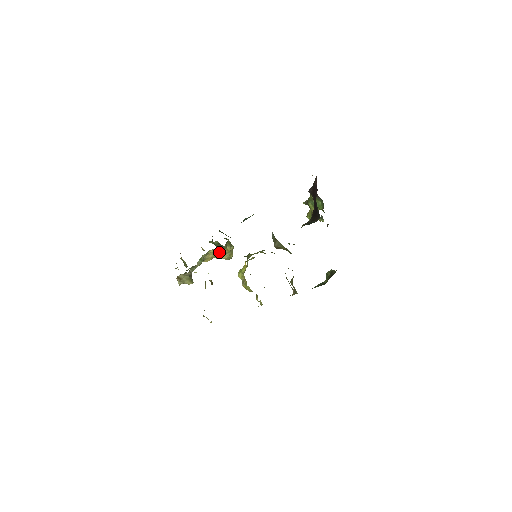
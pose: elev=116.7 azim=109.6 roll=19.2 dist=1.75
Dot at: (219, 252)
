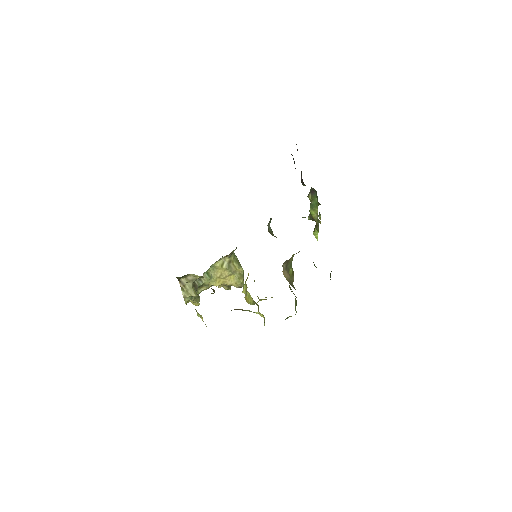
Dot at: (226, 266)
